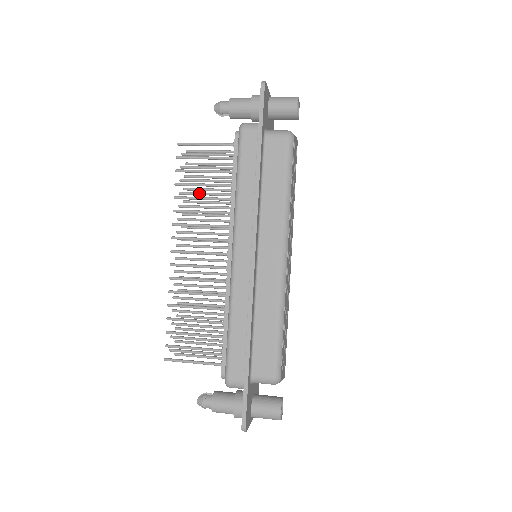
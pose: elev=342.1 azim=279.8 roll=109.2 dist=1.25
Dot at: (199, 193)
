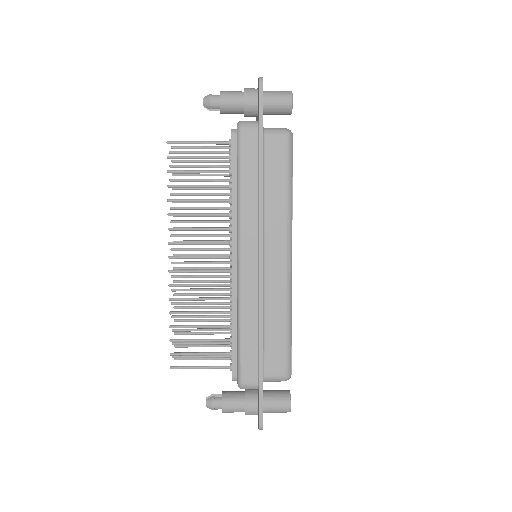
Dot at: (192, 194)
